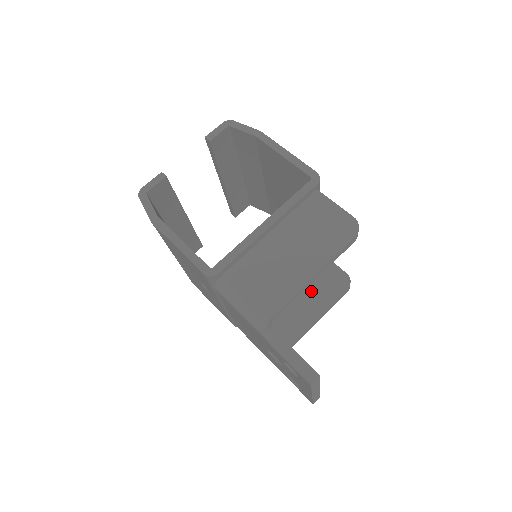
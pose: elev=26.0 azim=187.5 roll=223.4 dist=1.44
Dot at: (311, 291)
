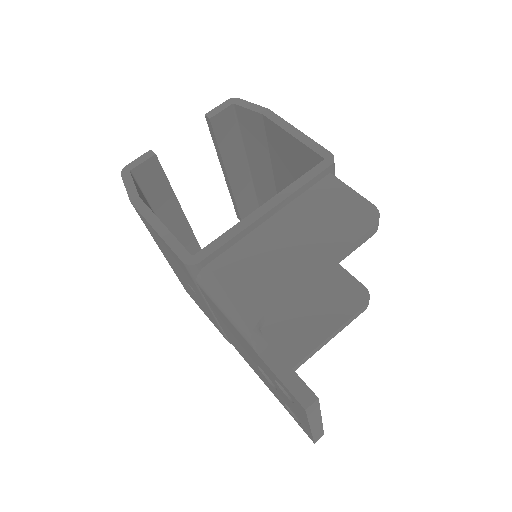
Dot at: (321, 305)
